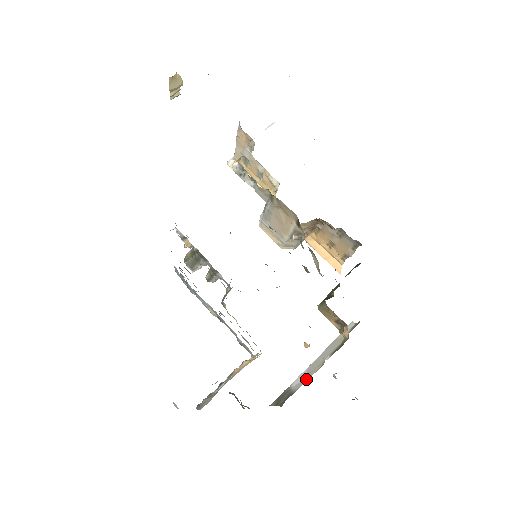
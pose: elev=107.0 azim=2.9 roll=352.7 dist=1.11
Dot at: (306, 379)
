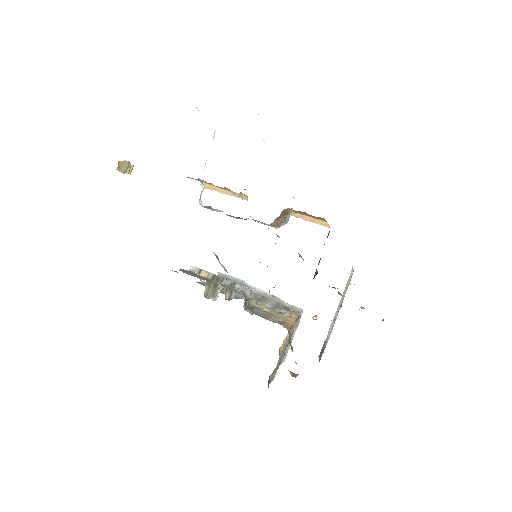
Dot at: (328, 338)
